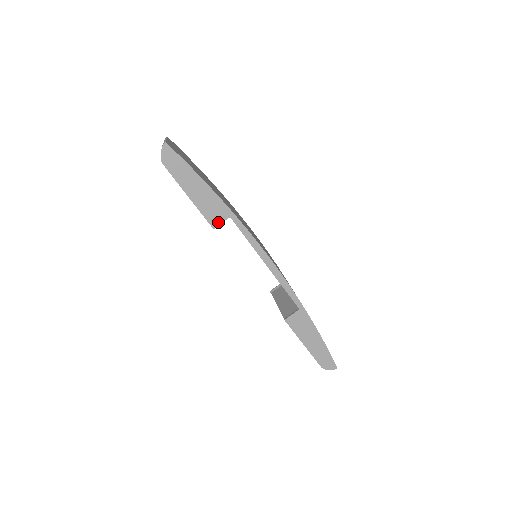
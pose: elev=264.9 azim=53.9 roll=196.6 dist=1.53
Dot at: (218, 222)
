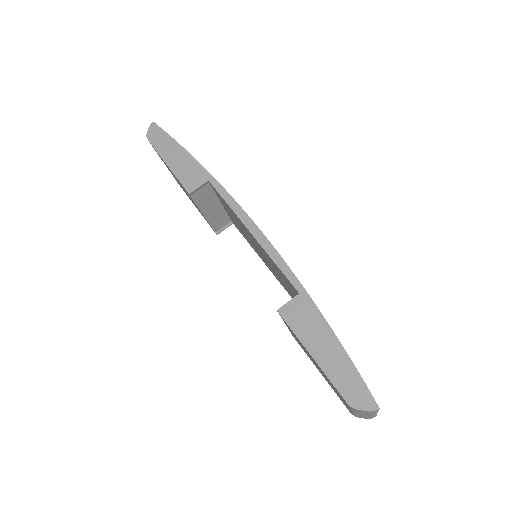
Dot at: (195, 186)
